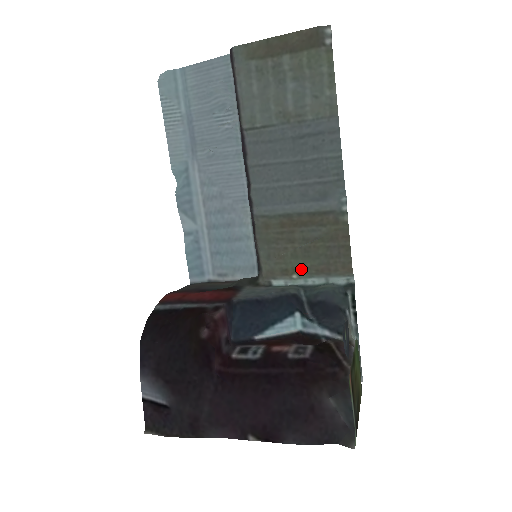
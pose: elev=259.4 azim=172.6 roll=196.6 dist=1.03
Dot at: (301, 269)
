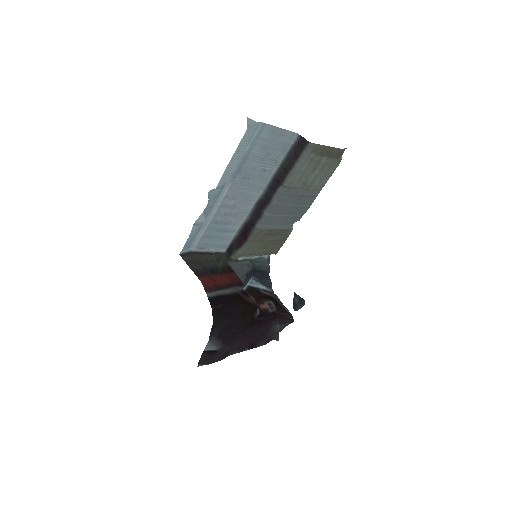
Dot at: (258, 253)
